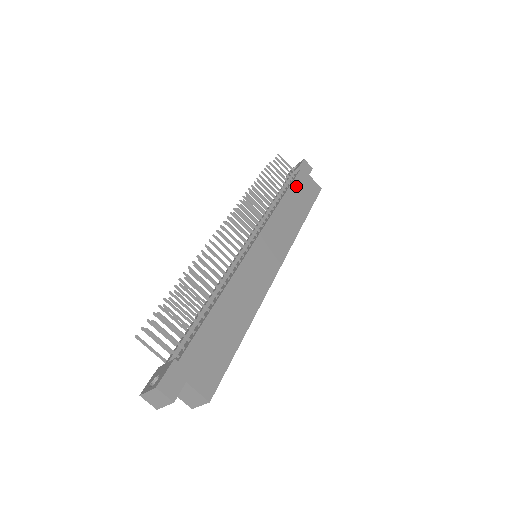
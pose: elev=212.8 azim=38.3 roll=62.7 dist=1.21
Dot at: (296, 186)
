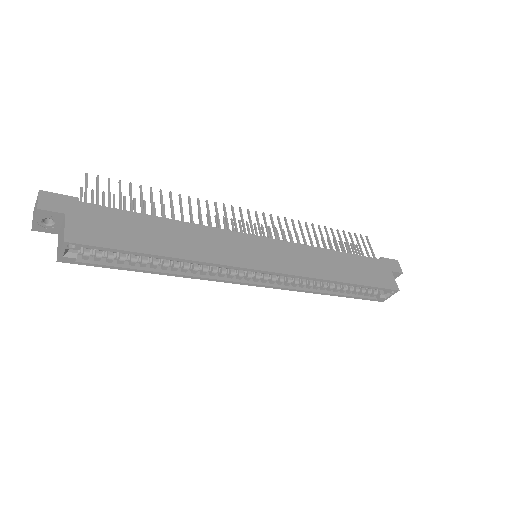
Dot at: (363, 261)
